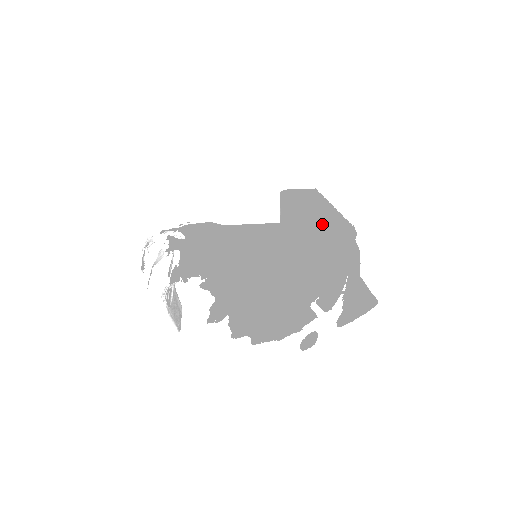
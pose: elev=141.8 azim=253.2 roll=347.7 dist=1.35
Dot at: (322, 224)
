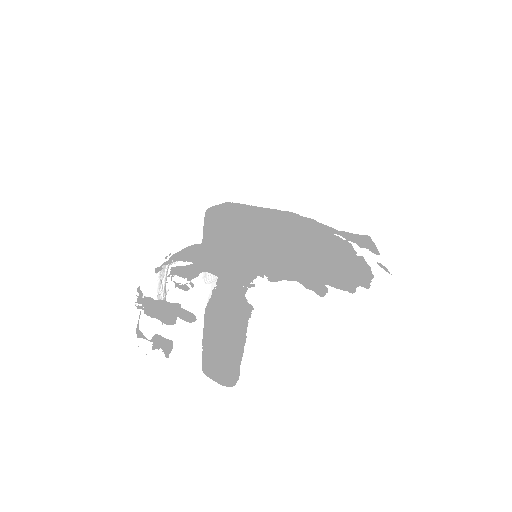
Dot at: (269, 216)
